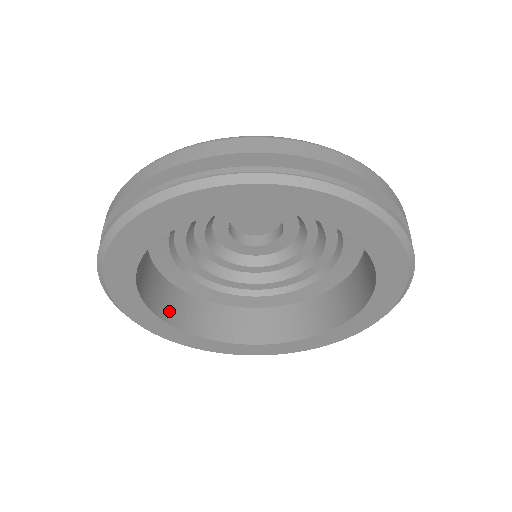
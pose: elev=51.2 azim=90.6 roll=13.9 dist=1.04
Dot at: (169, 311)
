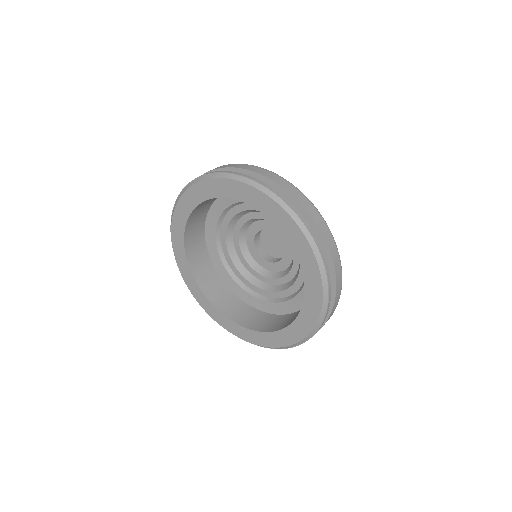
Dot at: (191, 248)
